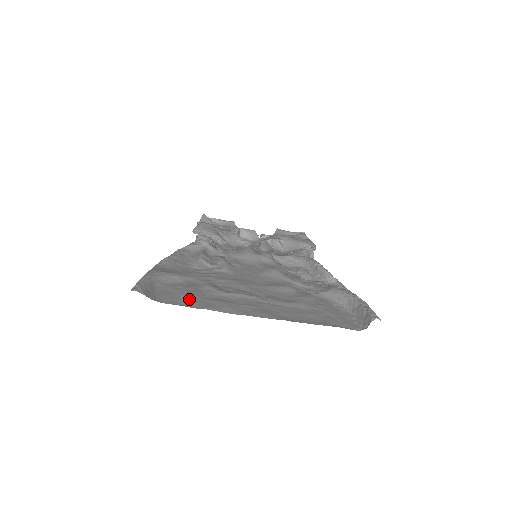
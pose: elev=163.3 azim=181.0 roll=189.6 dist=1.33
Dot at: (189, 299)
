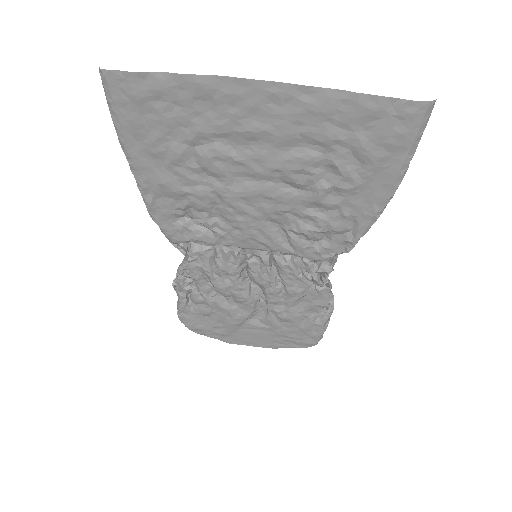
Dot at: (172, 97)
